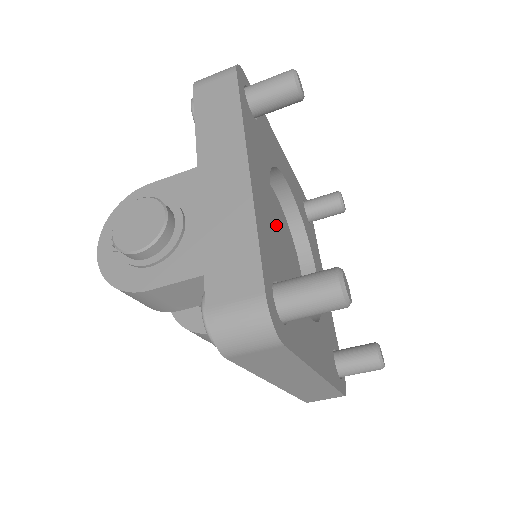
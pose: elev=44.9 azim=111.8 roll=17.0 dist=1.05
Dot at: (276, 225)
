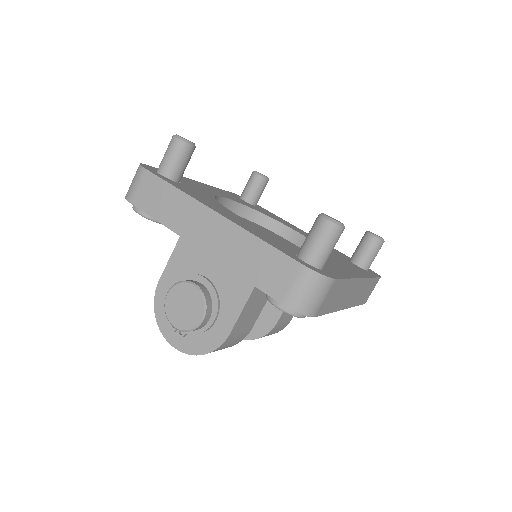
Dot at: occluded
